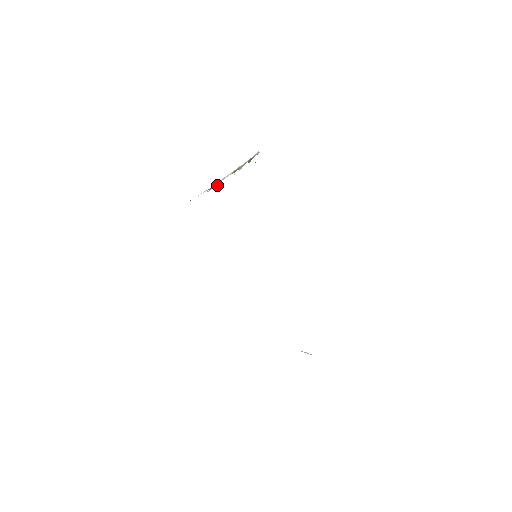
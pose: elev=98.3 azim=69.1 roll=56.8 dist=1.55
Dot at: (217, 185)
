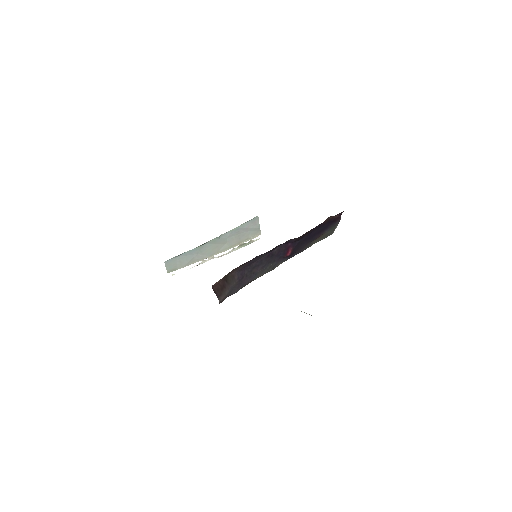
Dot at: (213, 256)
